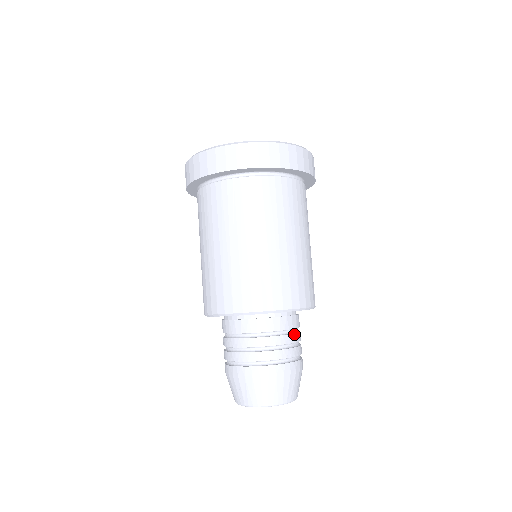
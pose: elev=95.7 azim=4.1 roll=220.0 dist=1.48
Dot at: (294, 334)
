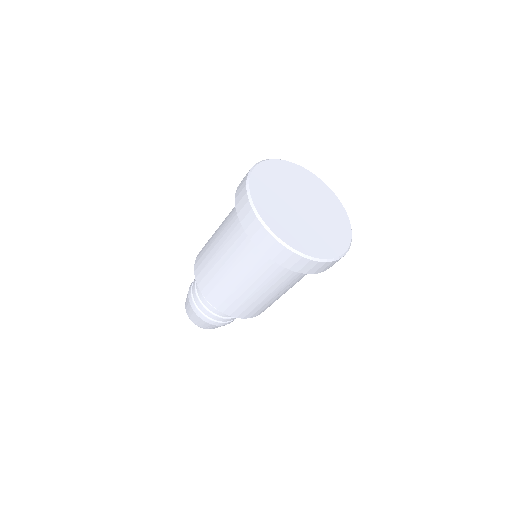
Dot at: occluded
